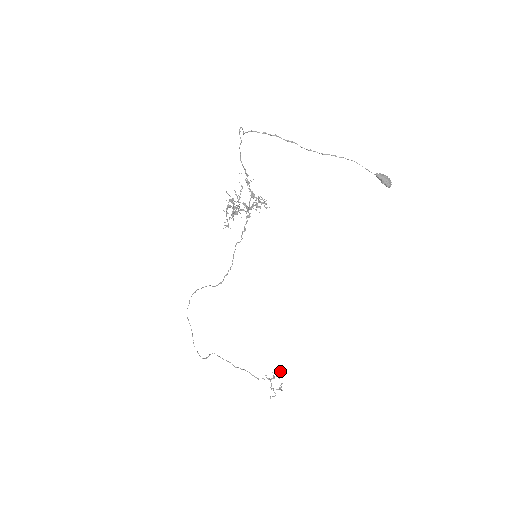
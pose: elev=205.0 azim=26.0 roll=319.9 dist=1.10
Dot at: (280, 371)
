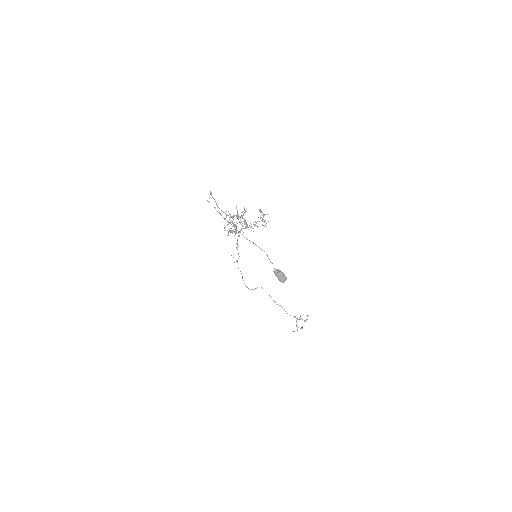
Dot at: (307, 316)
